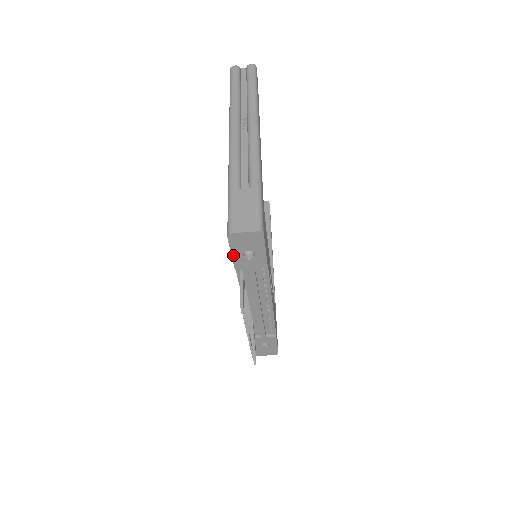
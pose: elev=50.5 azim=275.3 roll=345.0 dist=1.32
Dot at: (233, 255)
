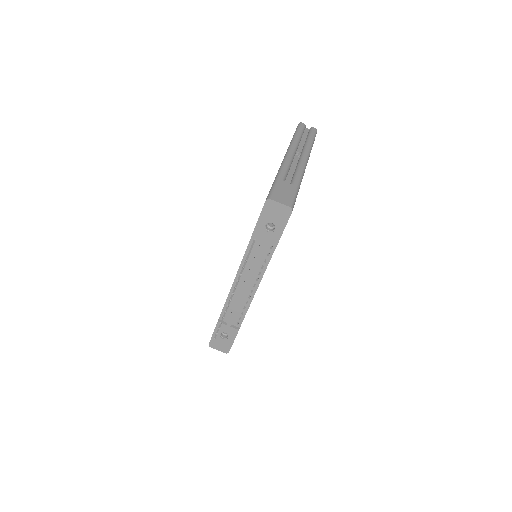
Dot at: (259, 221)
